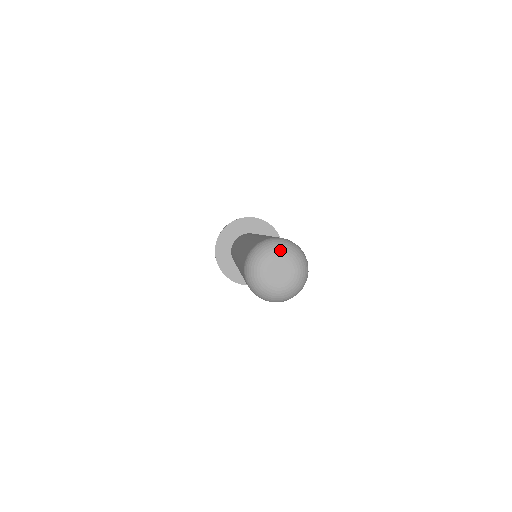
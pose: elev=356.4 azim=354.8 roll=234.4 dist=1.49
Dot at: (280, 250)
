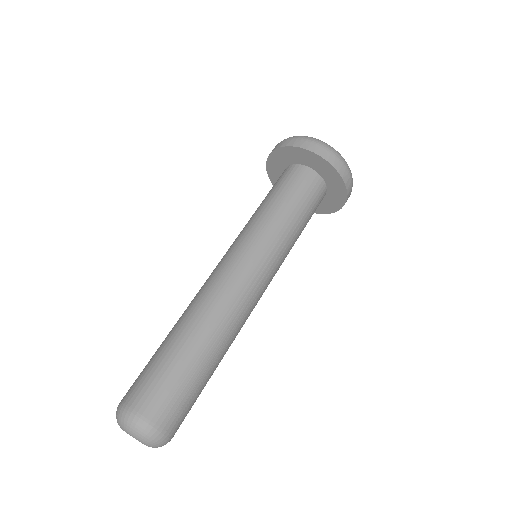
Dot at: (141, 440)
